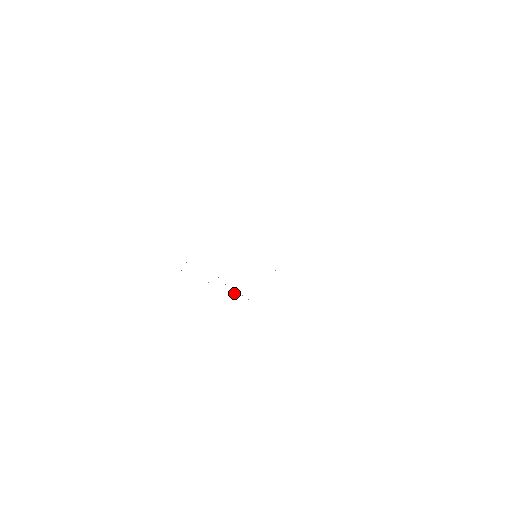
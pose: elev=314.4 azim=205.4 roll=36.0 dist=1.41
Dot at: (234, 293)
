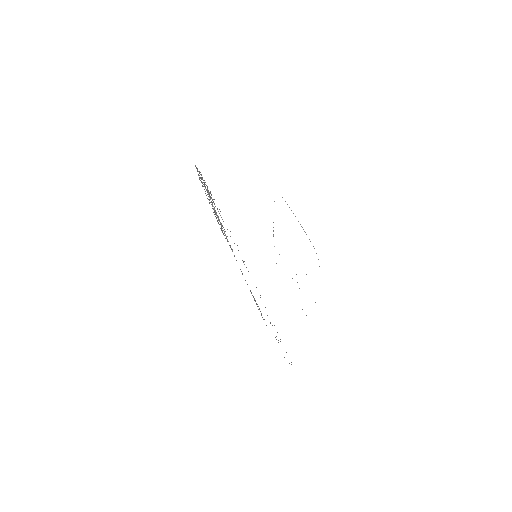
Dot at: (224, 232)
